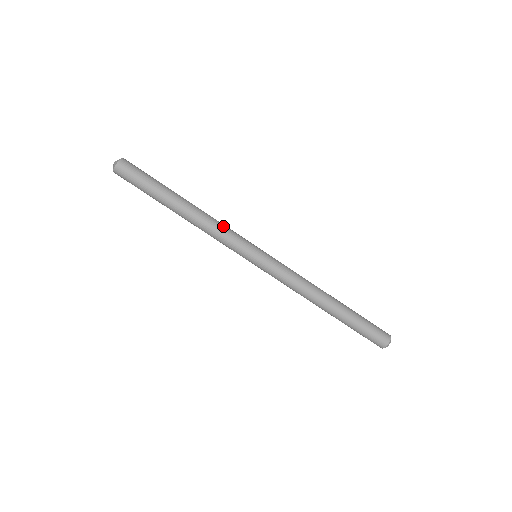
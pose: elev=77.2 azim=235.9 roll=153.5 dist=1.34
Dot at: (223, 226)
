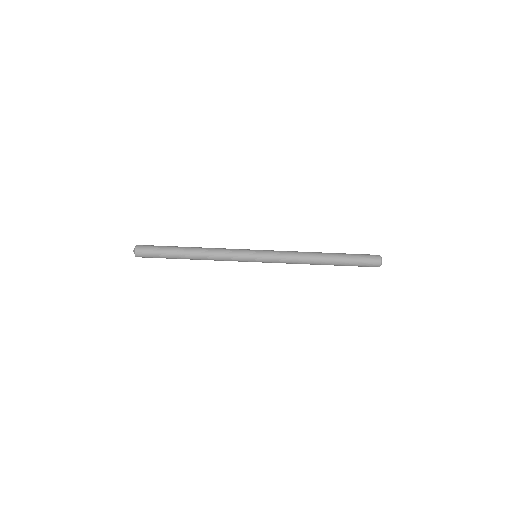
Dot at: (223, 248)
